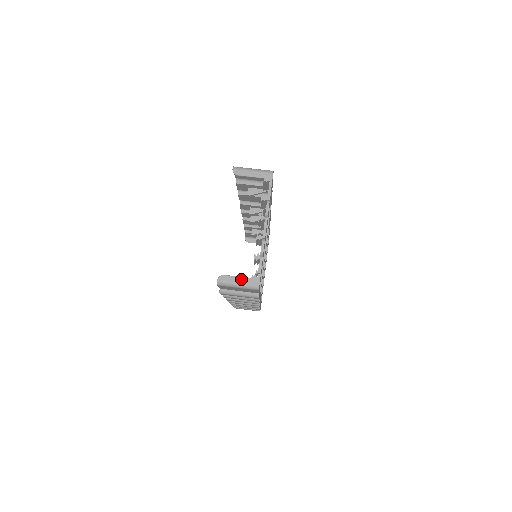
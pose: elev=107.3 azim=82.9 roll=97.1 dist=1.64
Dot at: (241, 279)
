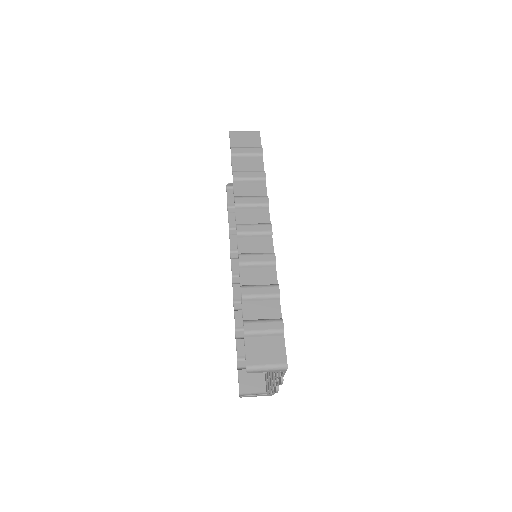
Dot at: occluded
